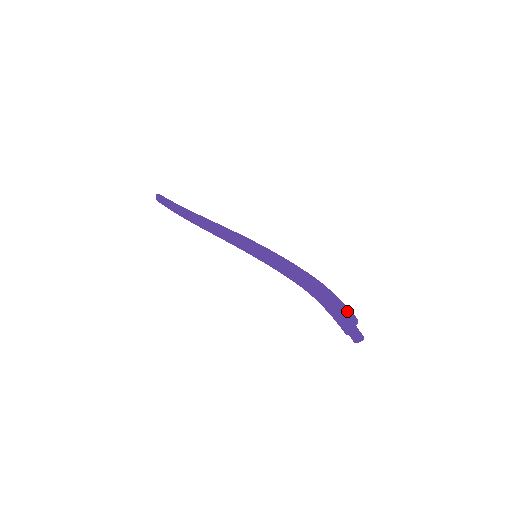
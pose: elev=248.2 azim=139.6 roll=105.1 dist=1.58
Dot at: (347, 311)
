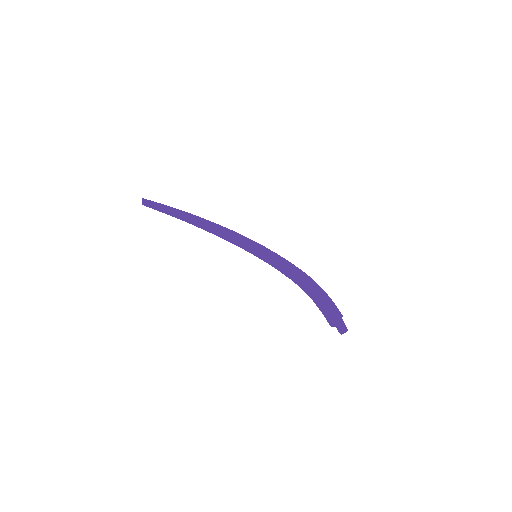
Dot at: (335, 305)
